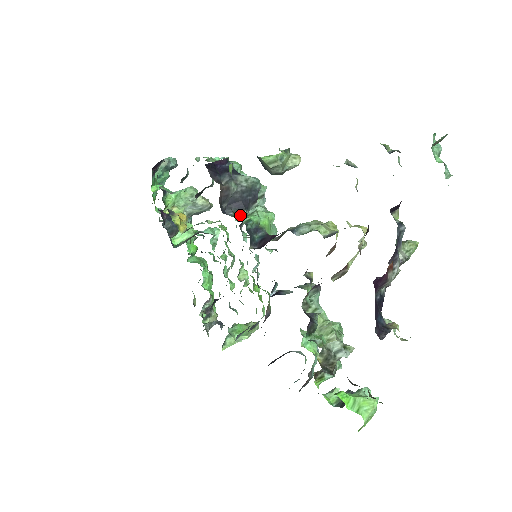
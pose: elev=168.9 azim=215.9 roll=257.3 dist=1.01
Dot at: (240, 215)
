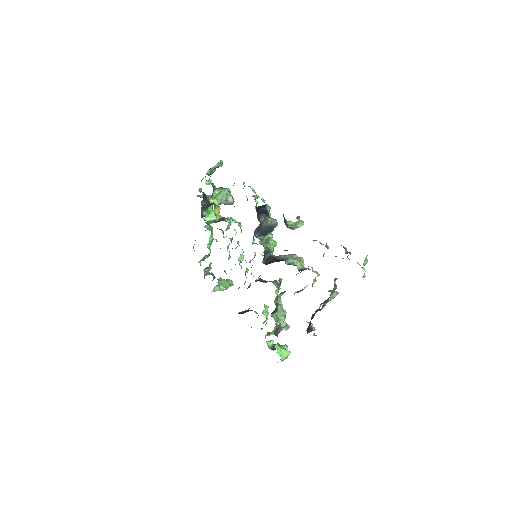
Dot at: (262, 240)
